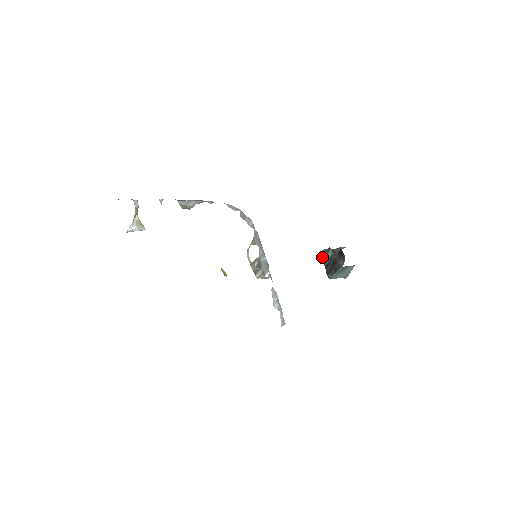
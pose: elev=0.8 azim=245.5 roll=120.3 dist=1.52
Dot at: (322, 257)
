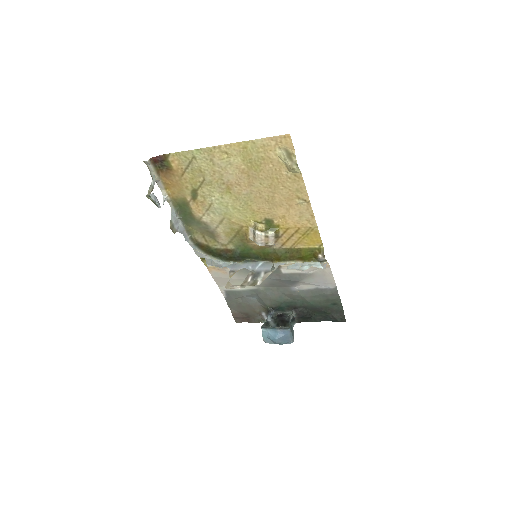
Dot at: (267, 326)
